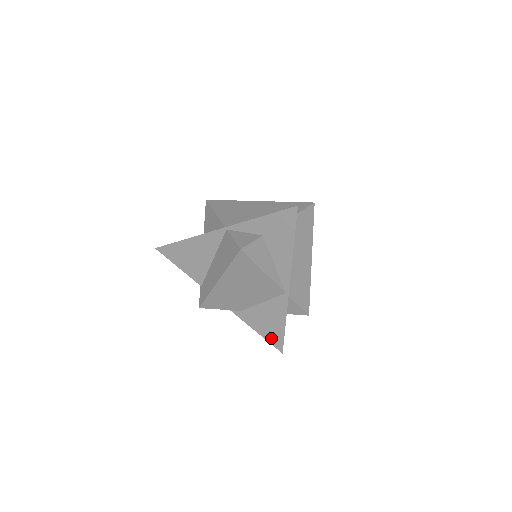
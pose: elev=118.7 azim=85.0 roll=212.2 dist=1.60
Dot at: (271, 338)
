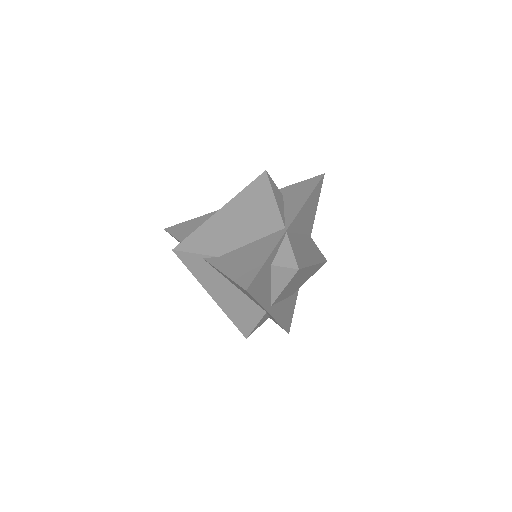
Dot at: (240, 276)
